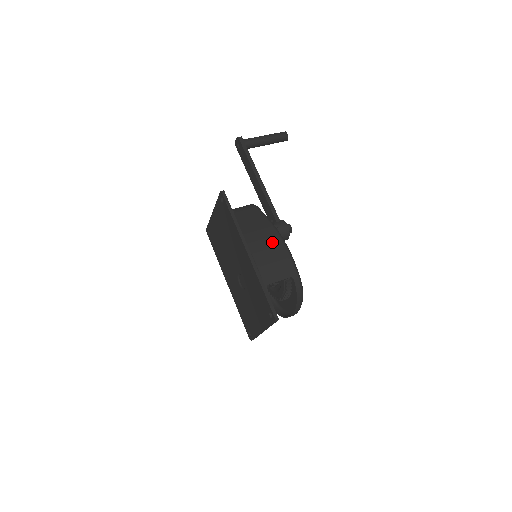
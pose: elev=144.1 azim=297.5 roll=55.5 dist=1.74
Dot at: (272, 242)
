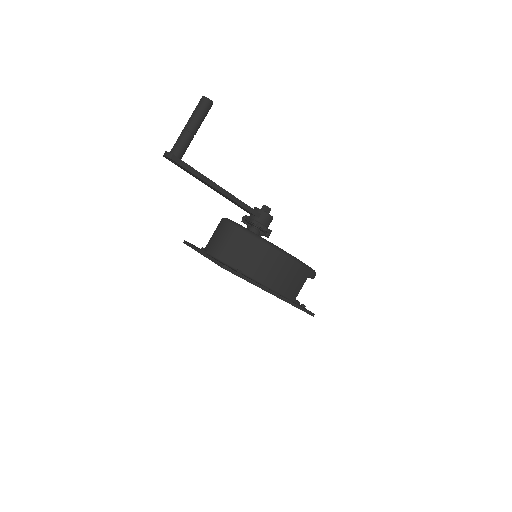
Dot at: (283, 266)
